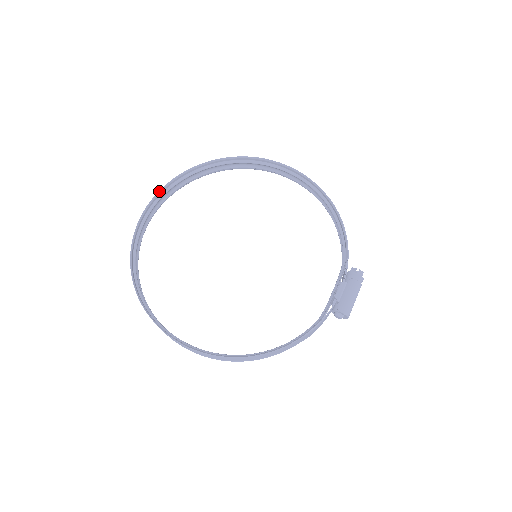
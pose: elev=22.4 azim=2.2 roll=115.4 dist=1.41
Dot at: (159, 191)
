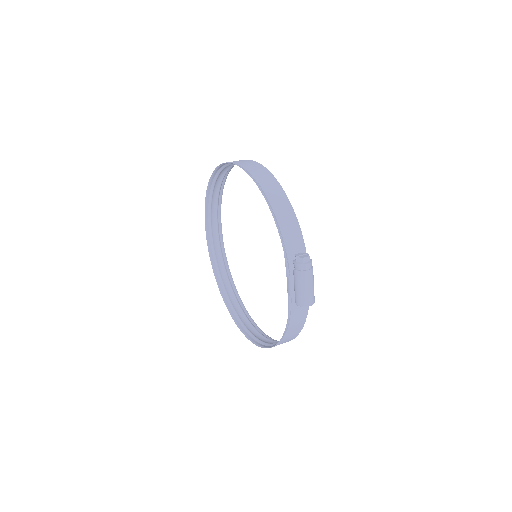
Dot at: (205, 221)
